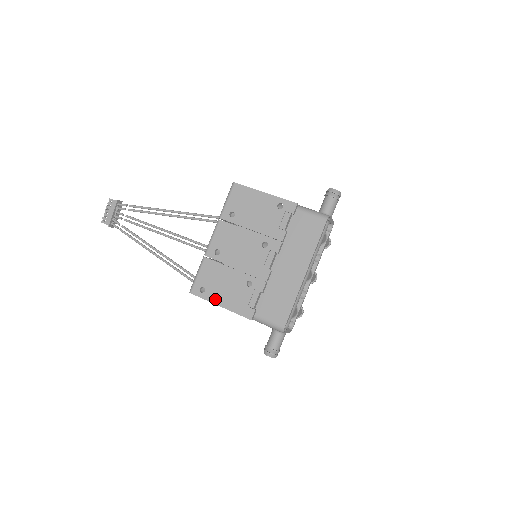
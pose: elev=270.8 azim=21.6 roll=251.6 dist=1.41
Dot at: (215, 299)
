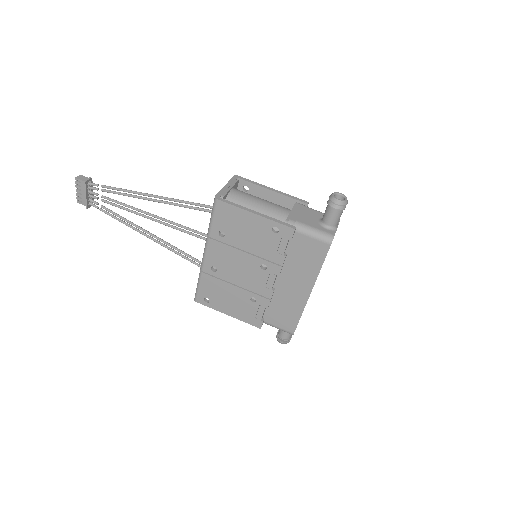
Dot at: (221, 309)
